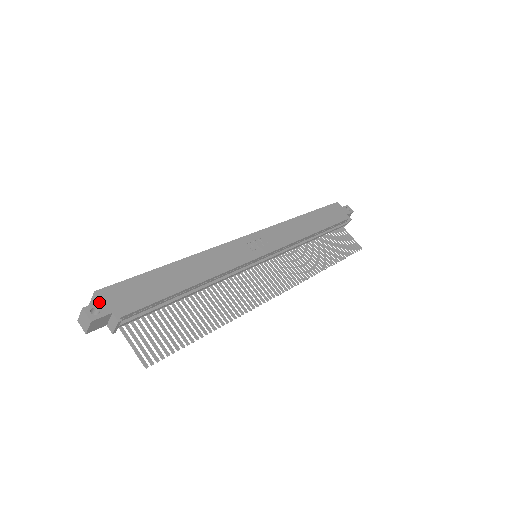
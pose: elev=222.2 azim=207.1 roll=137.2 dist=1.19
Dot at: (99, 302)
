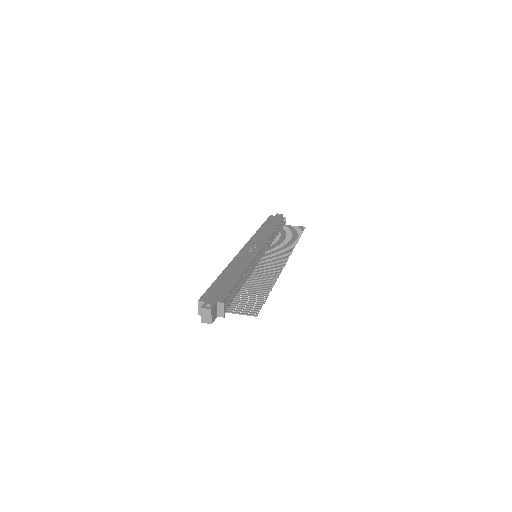
Dot at: (205, 302)
